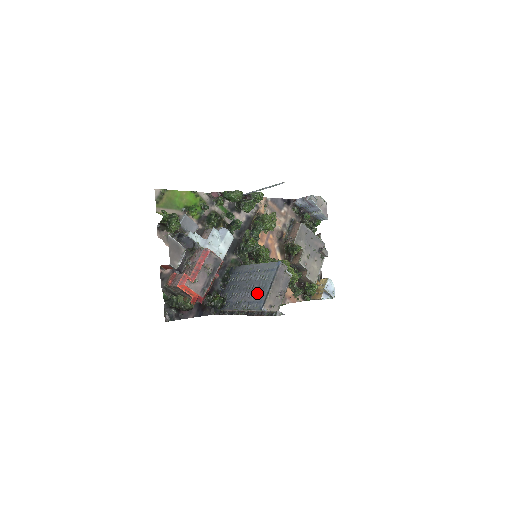
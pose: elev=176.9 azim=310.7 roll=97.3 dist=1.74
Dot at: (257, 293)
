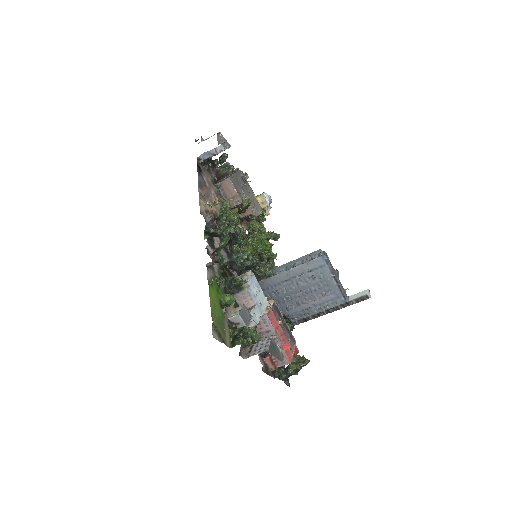
Dot at: (324, 293)
